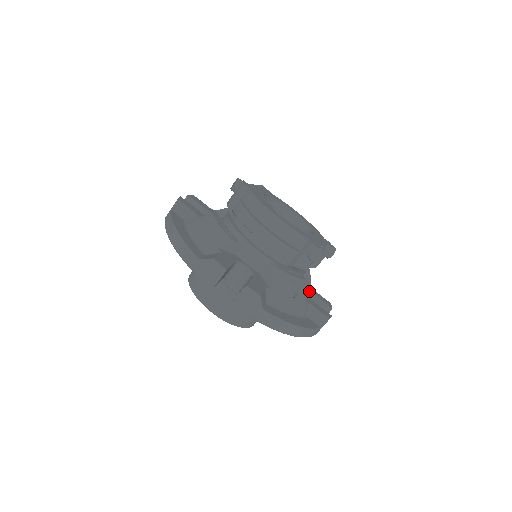
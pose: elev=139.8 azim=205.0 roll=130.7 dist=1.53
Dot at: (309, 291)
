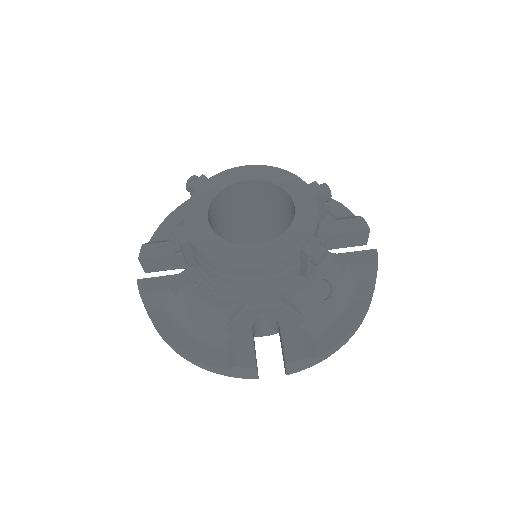
Dot at: (333, 234)
